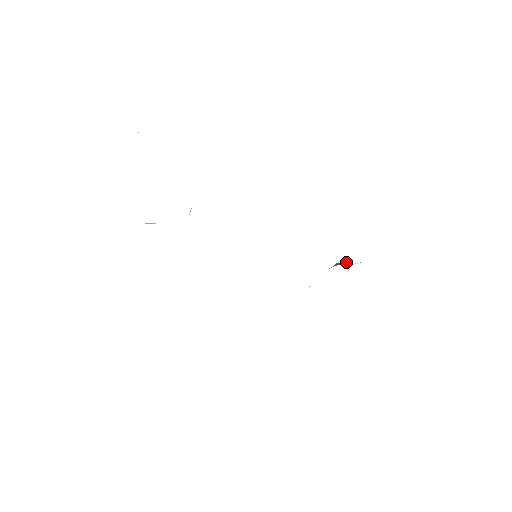
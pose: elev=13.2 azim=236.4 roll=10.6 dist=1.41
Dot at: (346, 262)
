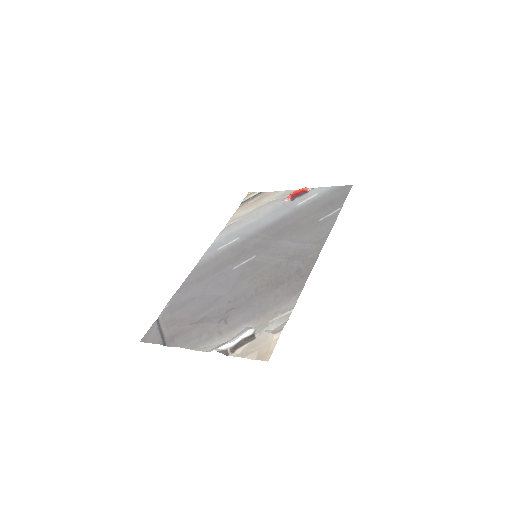
Dot at: (299, 190)
